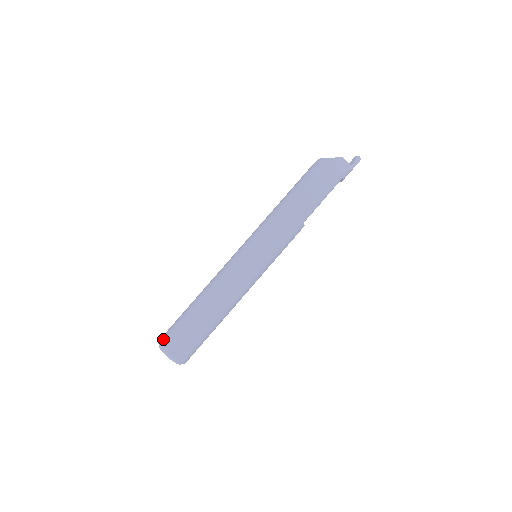
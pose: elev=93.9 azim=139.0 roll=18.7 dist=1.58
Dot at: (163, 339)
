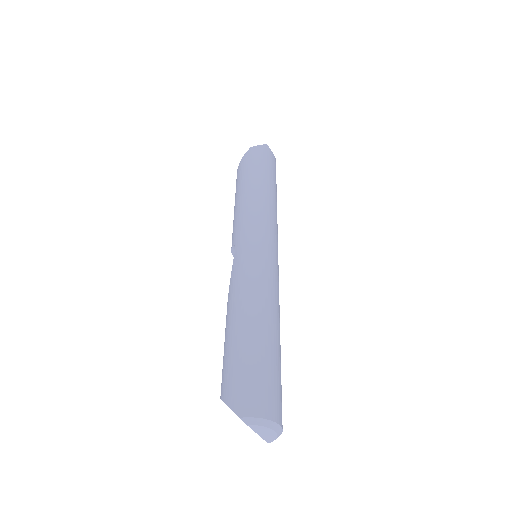
Dot at: (246, 405)
